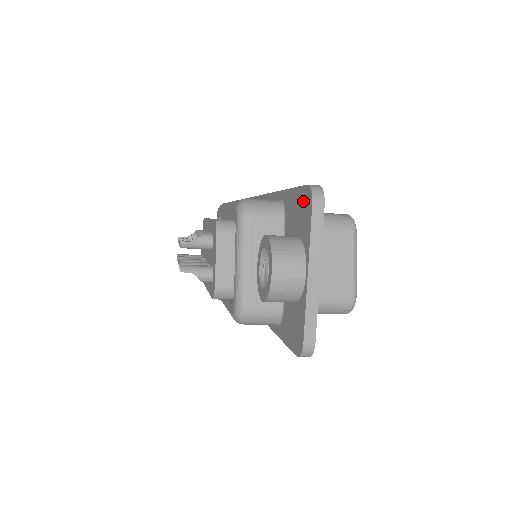
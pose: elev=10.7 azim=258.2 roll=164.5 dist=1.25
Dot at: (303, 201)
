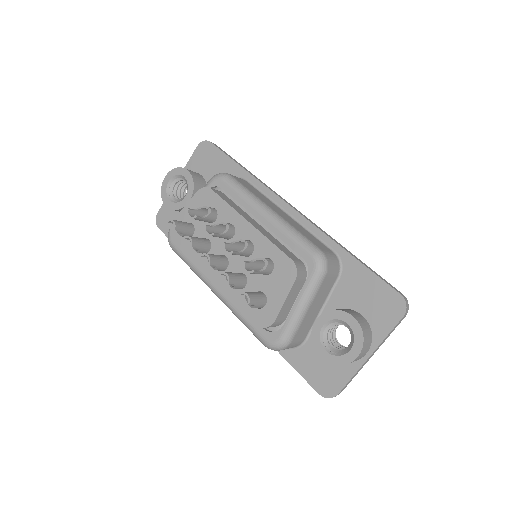
Dot at: (387, 299)
